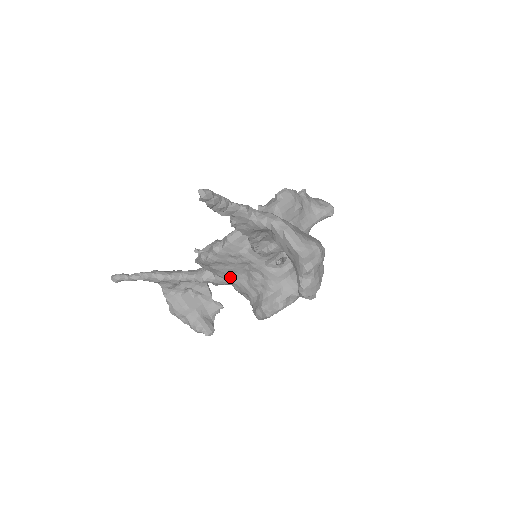
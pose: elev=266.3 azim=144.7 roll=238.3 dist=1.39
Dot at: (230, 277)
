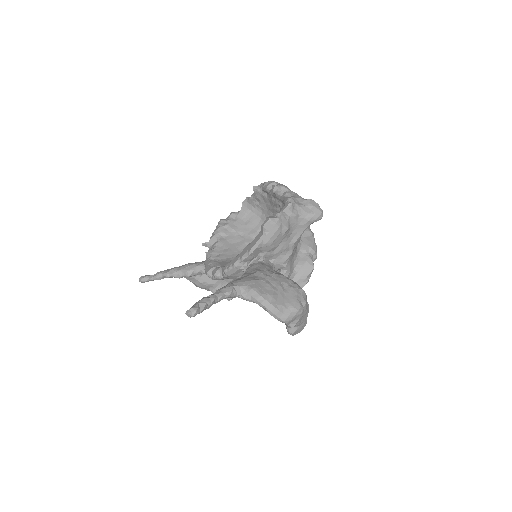
Dot at: occluded
